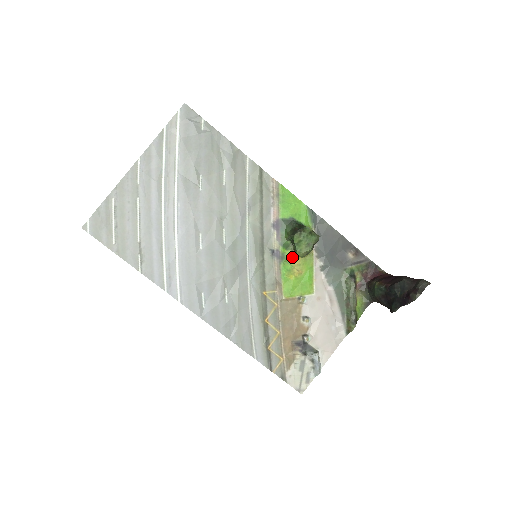
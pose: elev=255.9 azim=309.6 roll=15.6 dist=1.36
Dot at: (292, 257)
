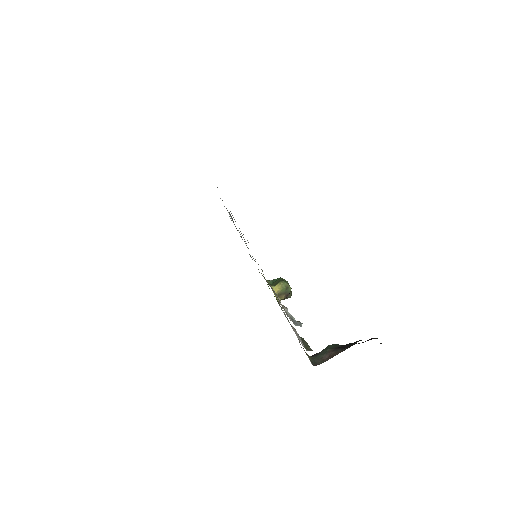
Dot at: occluded
